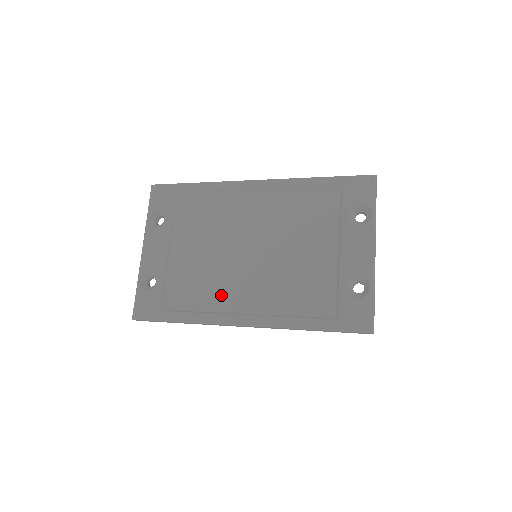
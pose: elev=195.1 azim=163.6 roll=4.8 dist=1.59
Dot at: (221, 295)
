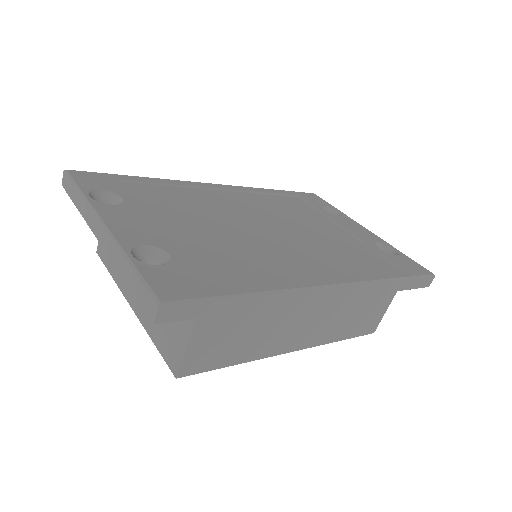
Dot at: (279, 263)
